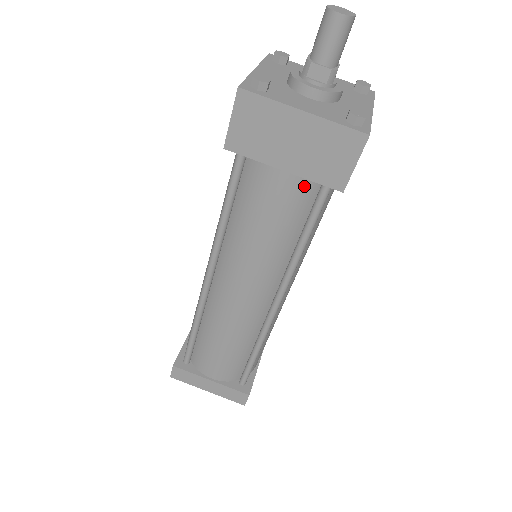
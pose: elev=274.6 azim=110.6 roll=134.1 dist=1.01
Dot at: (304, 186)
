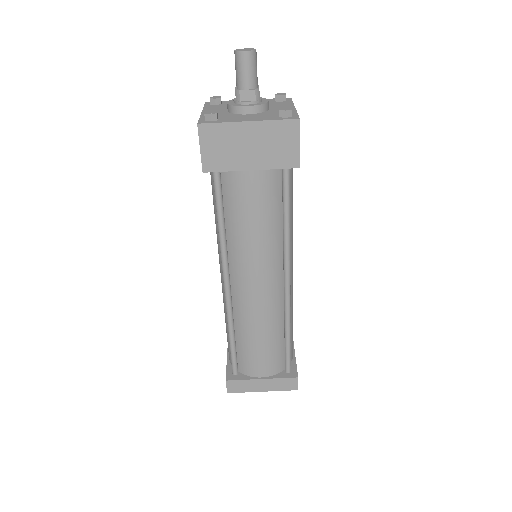
Dot at: (270, 177)
